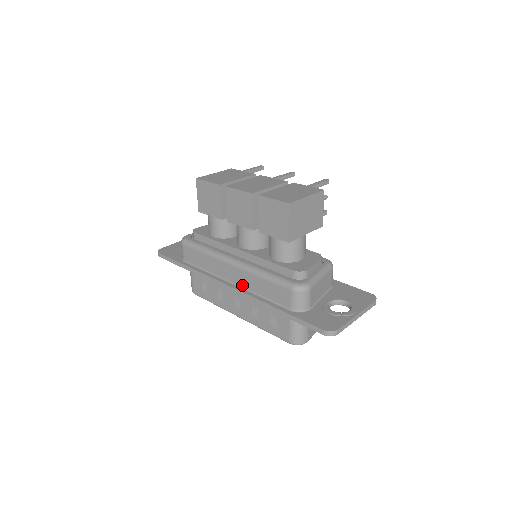
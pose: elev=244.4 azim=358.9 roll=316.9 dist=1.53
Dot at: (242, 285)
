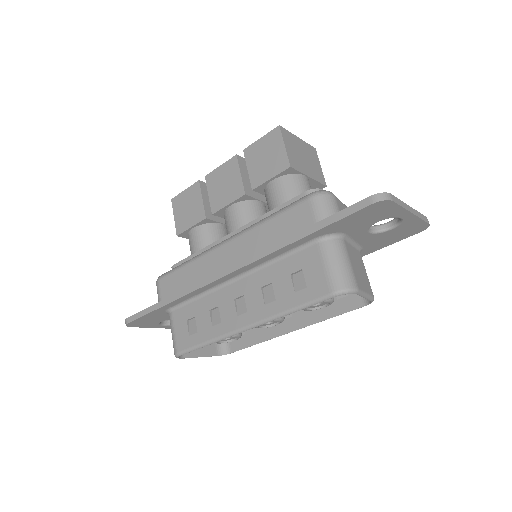
Dot at: occluded
